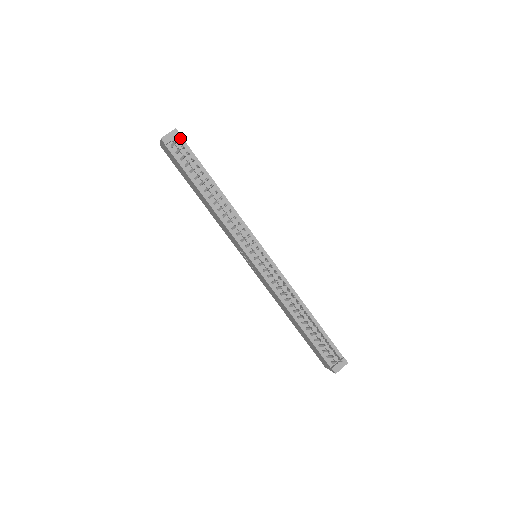
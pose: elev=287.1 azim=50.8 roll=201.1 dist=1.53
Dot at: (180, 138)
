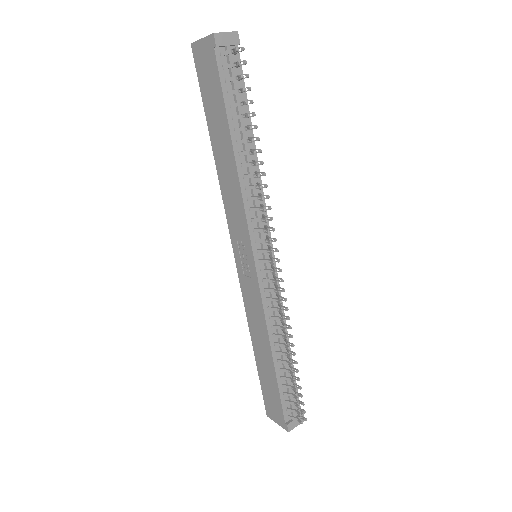
Dot at: occluded
